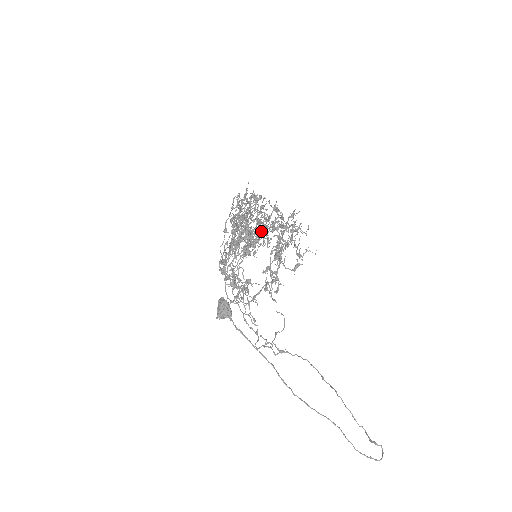
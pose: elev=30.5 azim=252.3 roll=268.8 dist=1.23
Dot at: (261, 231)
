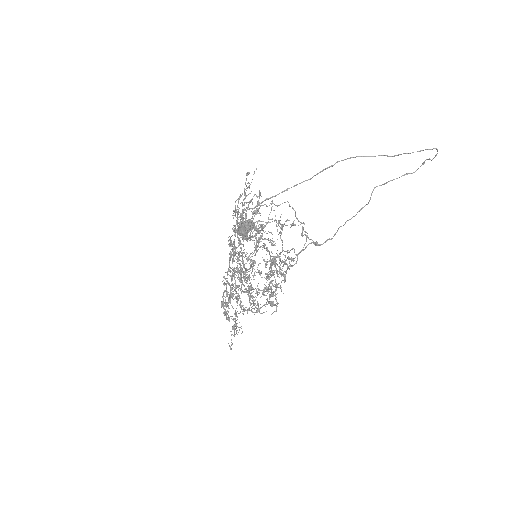
Dot at: occluded
